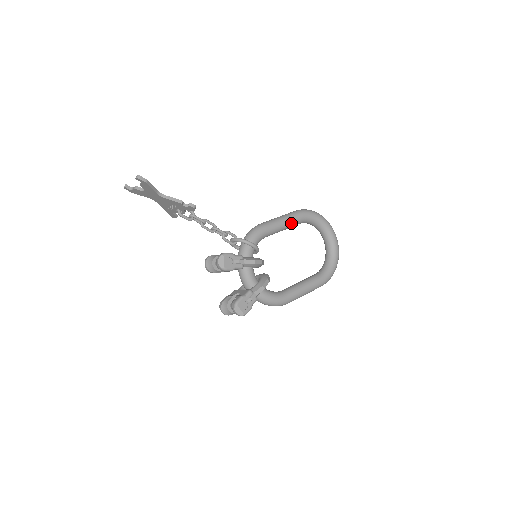
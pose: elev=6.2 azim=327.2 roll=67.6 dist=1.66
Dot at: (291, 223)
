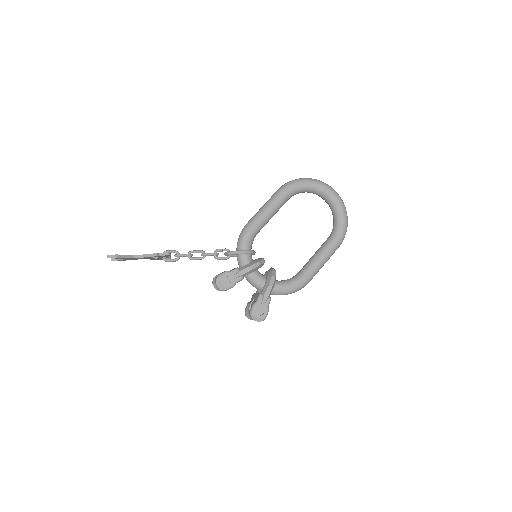
Dot at: (276, 206)
